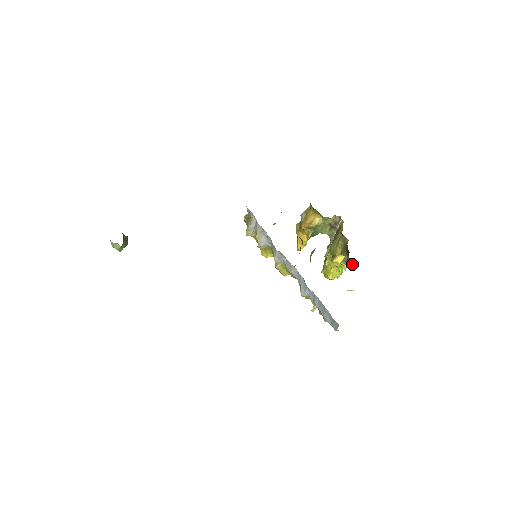
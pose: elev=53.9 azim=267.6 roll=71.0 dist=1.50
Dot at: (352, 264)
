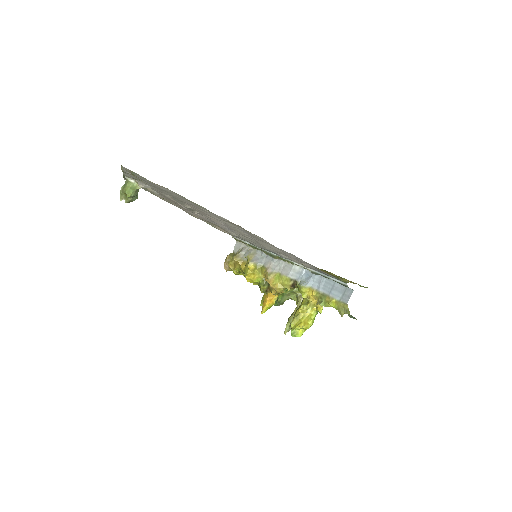
Dot at: occluded
